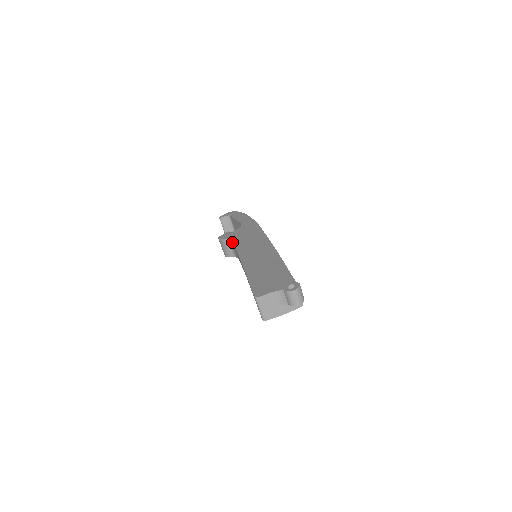
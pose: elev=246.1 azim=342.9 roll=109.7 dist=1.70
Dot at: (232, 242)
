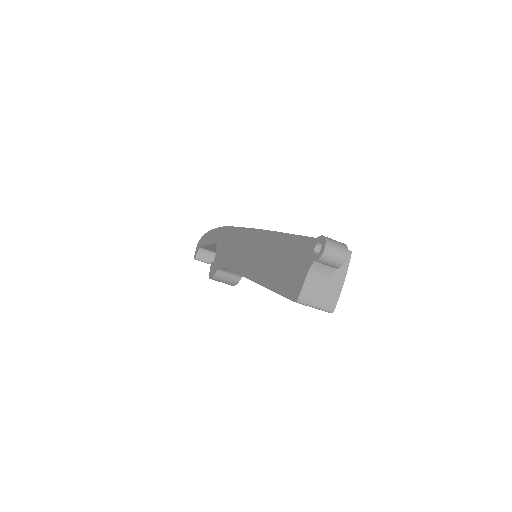
Dot at: occluded
